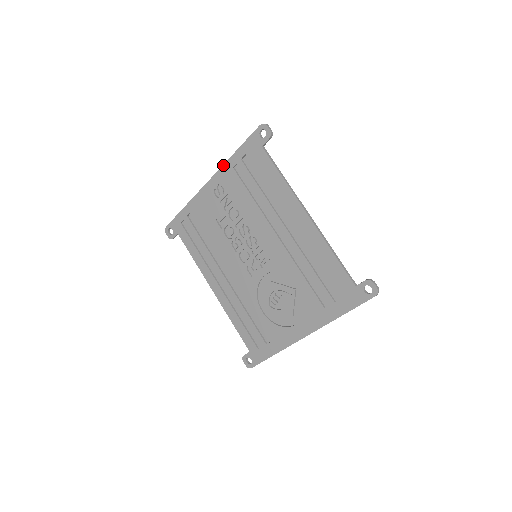
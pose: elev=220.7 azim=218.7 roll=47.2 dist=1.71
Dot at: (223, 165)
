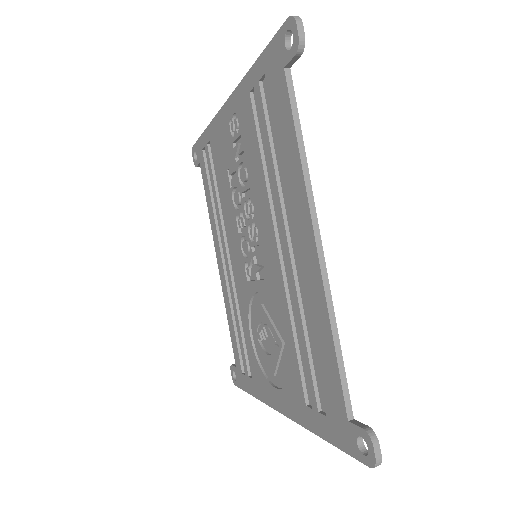
Dot at: (241, 81)
